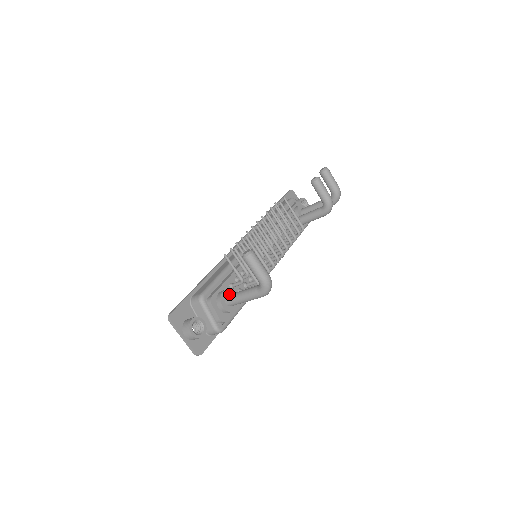
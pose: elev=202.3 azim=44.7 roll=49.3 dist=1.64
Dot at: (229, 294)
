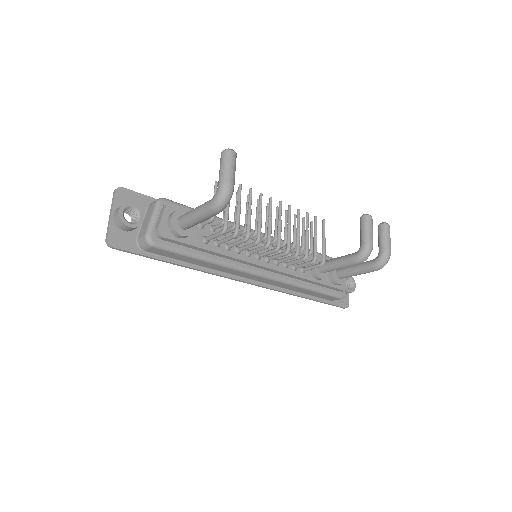
Dot at: occluded
